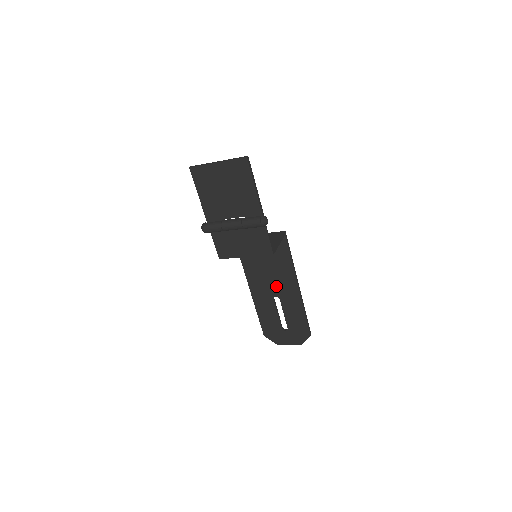
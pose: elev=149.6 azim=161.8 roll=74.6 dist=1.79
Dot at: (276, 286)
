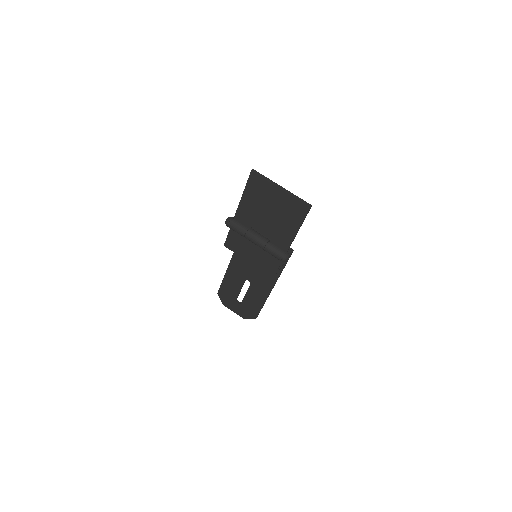
Dot at: (255, 275)
